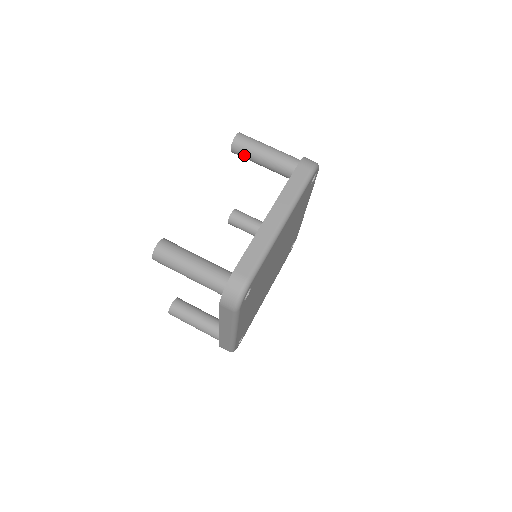
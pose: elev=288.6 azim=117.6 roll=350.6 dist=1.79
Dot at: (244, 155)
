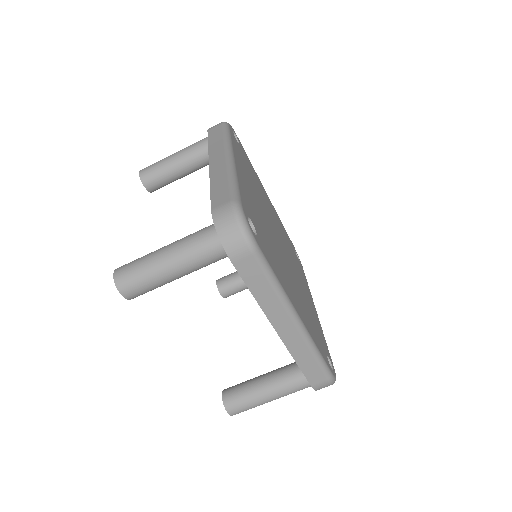
Dot at: occluded
